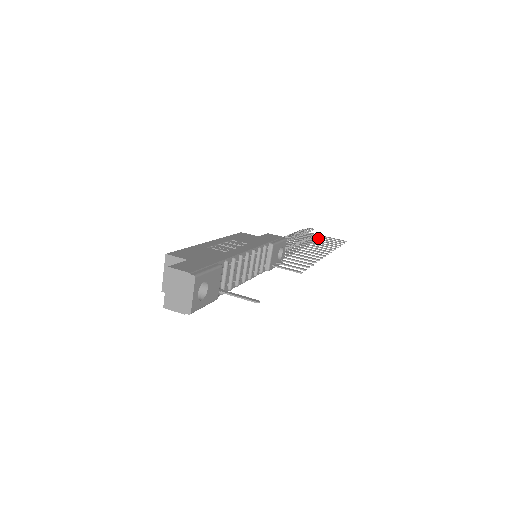
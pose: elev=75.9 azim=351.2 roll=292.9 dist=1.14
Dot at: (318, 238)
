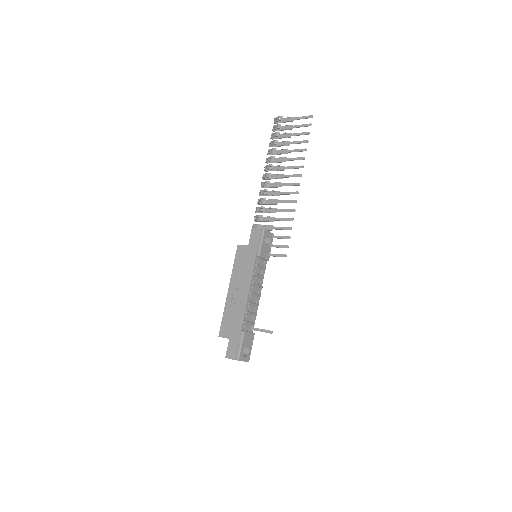
Dot at: (289, 135)
